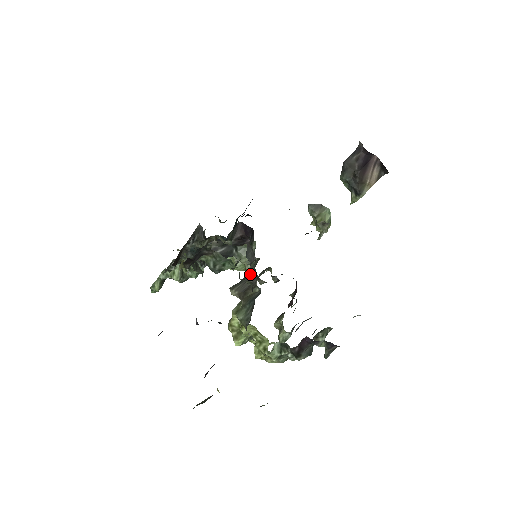
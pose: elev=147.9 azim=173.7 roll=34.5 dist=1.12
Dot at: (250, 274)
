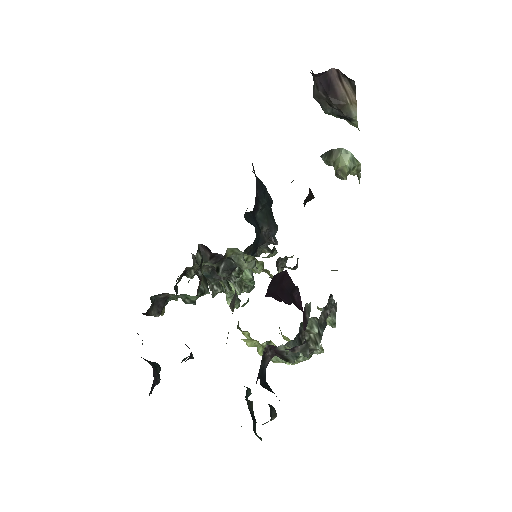
Dot at: occluded
